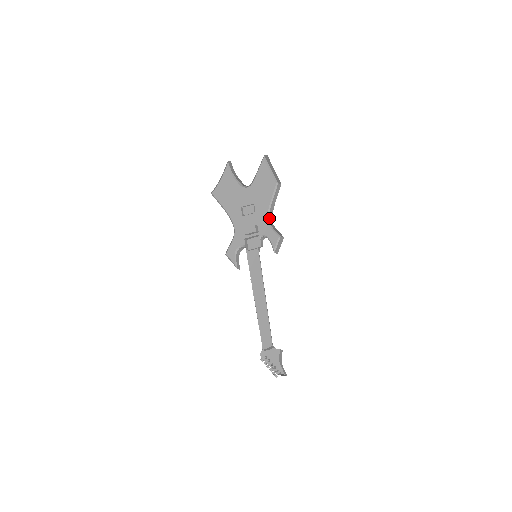
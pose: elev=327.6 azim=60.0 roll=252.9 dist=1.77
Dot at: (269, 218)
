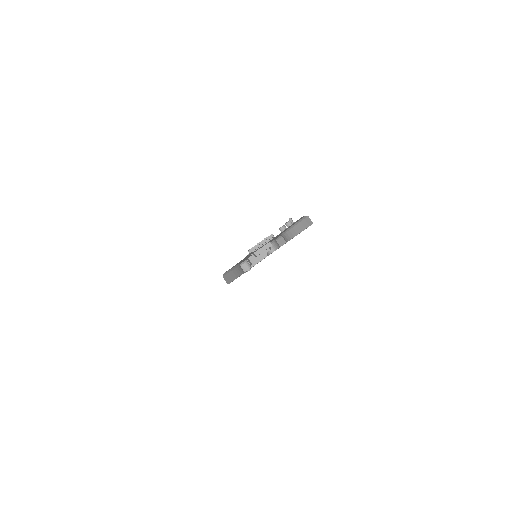
Dot at: (283, 236)
